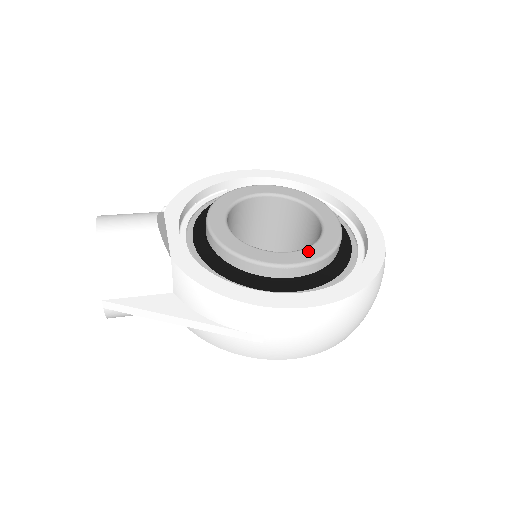
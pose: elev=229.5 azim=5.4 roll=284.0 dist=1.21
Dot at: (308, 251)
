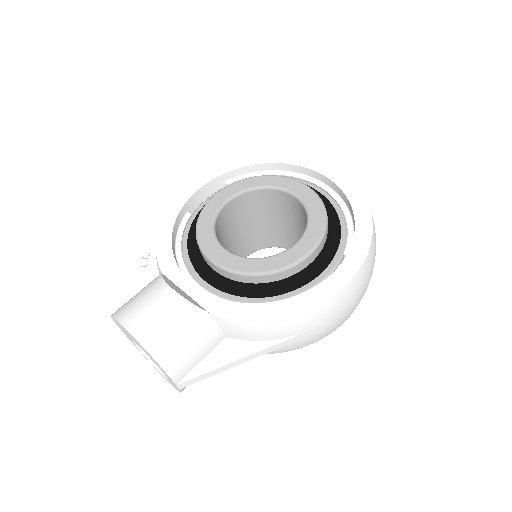
Dot at: (310, 232)
